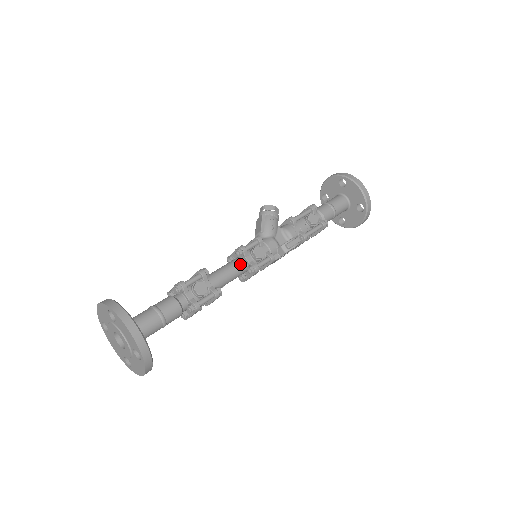
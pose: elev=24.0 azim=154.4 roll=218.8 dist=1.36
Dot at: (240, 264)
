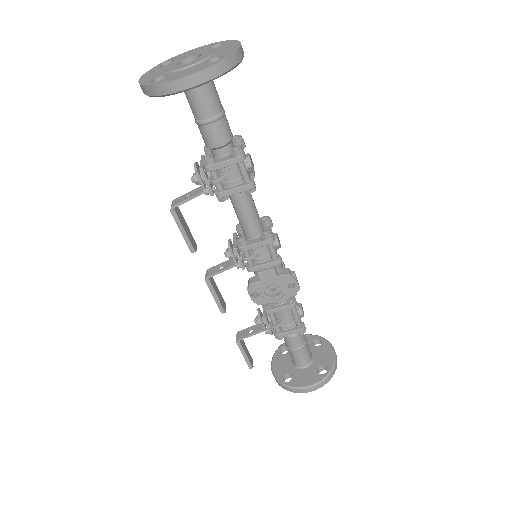
Dot at: occluded
